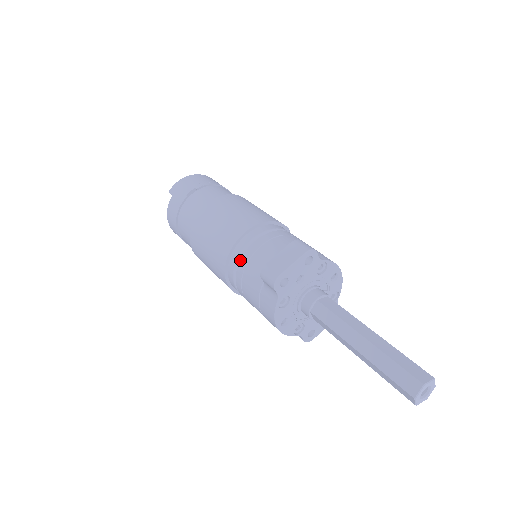
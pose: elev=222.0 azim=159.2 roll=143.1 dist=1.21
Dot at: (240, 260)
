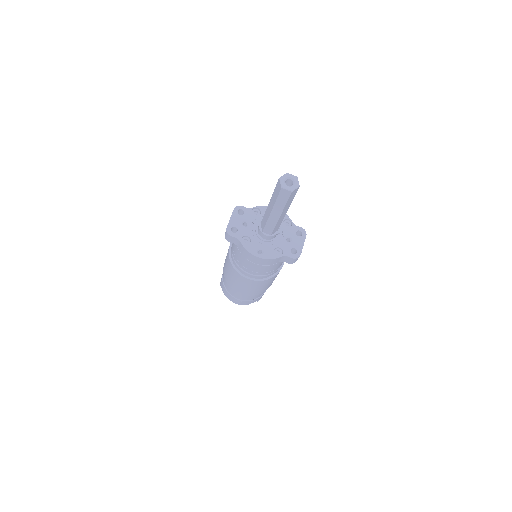
Dot at: (233, 255)
